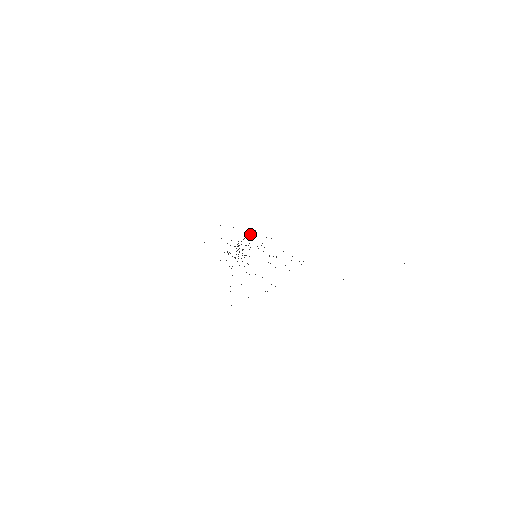
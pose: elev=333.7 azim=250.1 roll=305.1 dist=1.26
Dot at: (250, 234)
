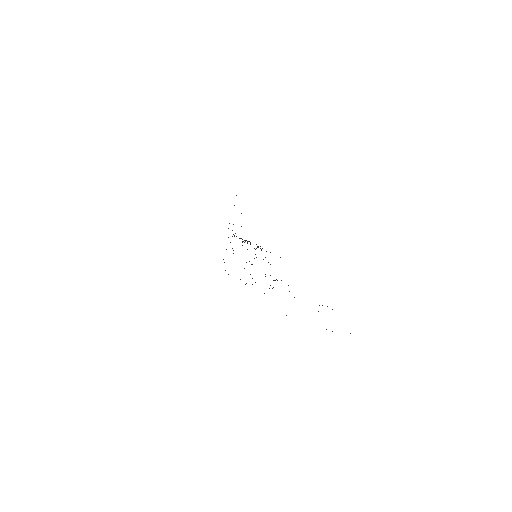
Dot at: (260, 248)
